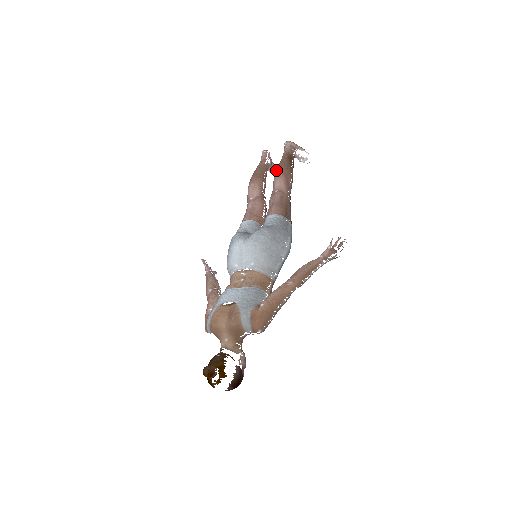
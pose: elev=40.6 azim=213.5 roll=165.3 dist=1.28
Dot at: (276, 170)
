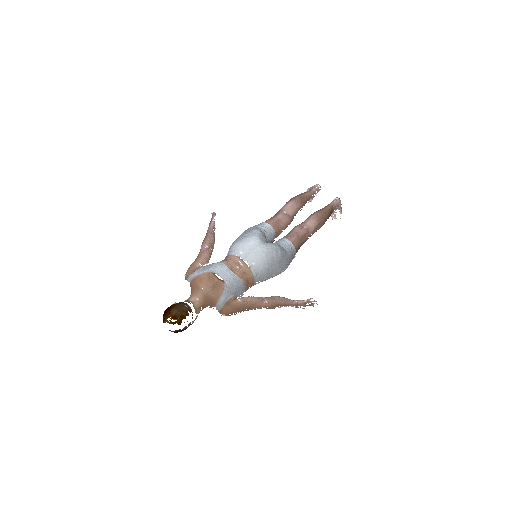
Dot at: (317, 212)
